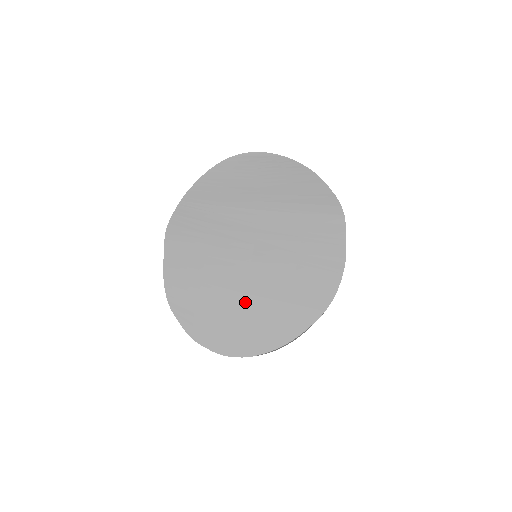
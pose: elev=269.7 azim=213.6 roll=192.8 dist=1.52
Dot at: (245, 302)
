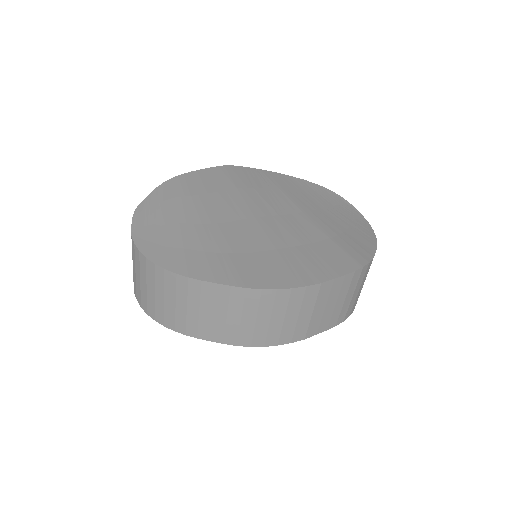
Dot at: (203, 227)
